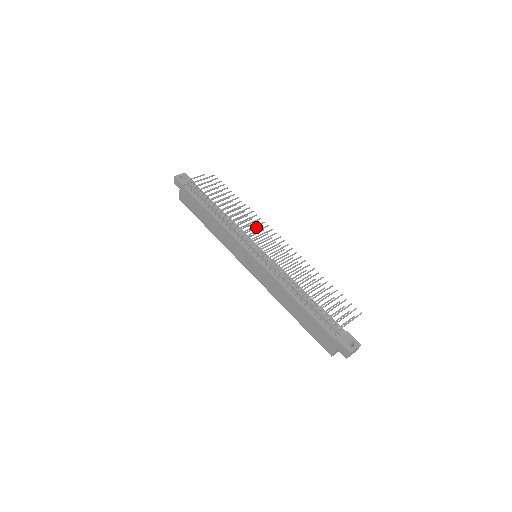
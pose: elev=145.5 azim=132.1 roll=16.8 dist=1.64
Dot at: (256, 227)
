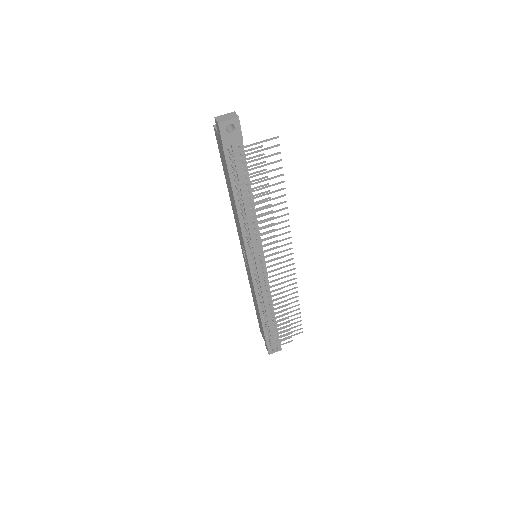
Dot at: occluded
